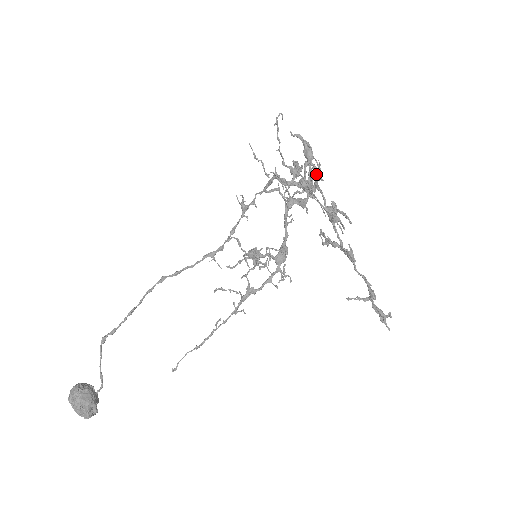
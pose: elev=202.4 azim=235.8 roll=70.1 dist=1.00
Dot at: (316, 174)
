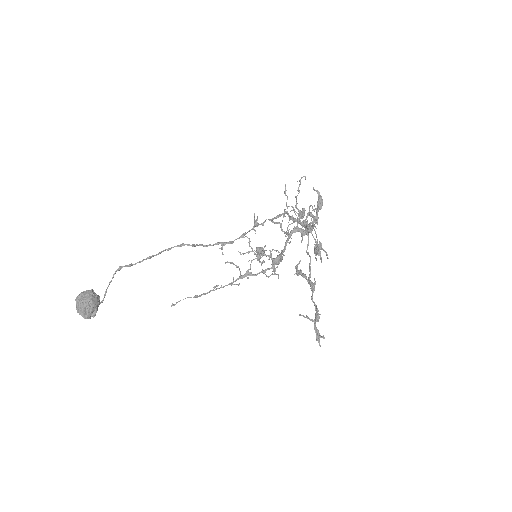
Dot at: (314, 222)
